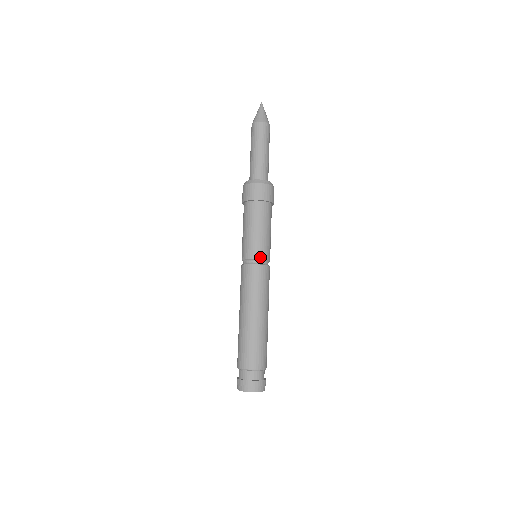
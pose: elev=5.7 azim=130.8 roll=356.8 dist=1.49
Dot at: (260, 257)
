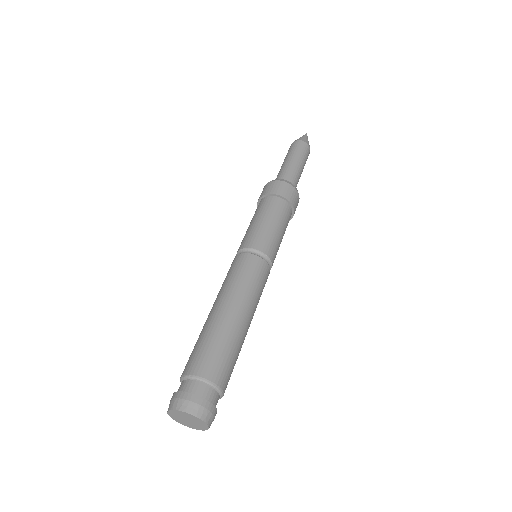
Dot at: (264, 250)
